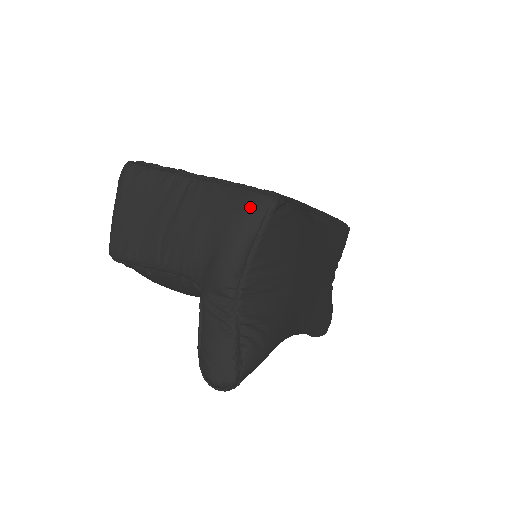
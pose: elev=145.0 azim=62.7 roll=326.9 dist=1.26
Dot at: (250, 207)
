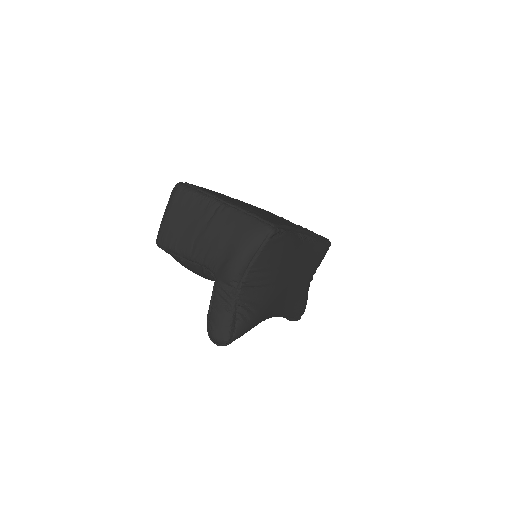
Dot at: (256, 232)
